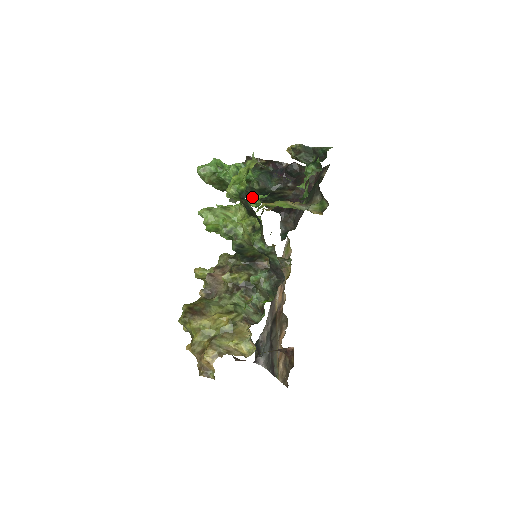
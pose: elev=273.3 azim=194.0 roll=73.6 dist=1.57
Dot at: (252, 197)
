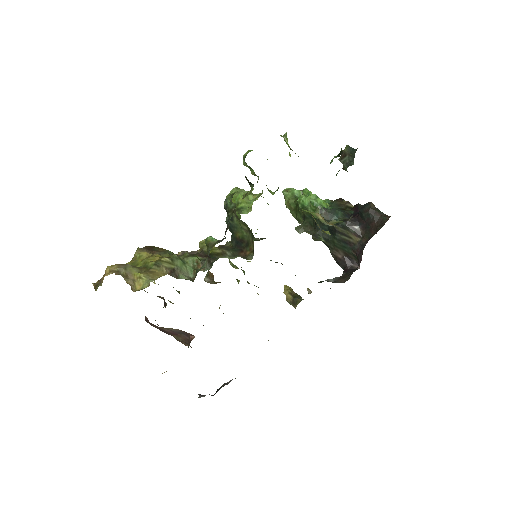
Dot at: (315, 230)
